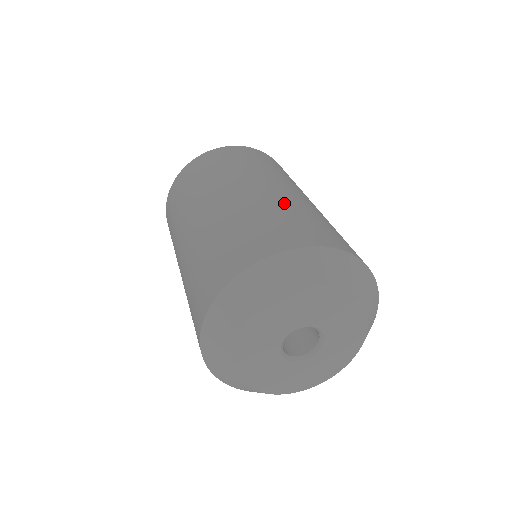
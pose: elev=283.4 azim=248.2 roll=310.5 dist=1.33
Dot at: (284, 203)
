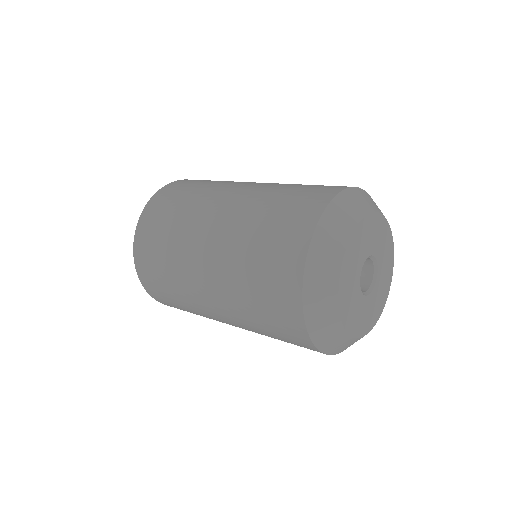
Dot at: occluded
